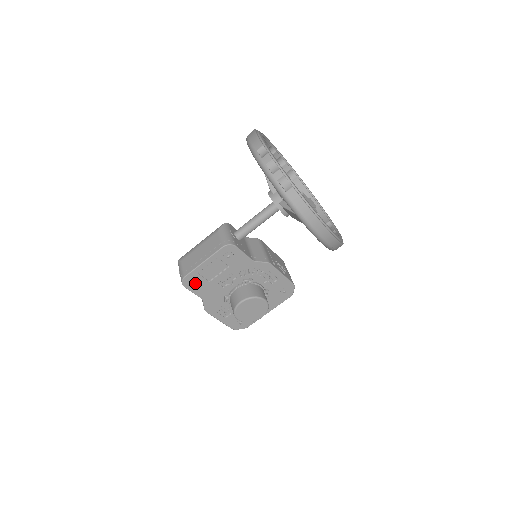
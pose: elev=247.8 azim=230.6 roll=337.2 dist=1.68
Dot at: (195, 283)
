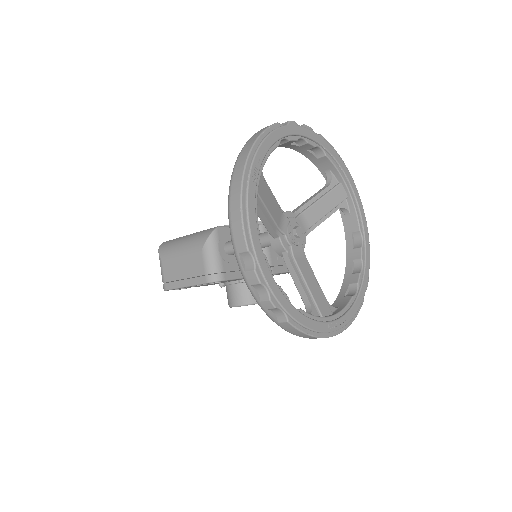
Dot at: (180, 289)
